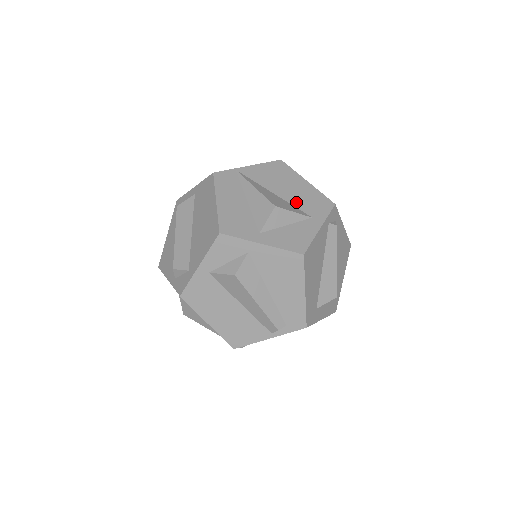
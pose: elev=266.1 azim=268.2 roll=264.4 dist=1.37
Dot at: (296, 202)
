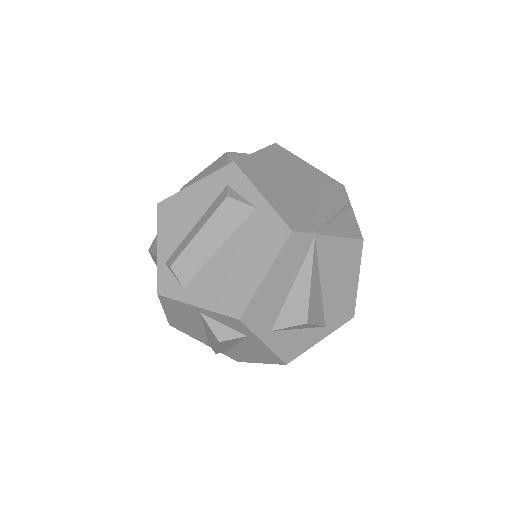
Dot at: (329, 304)
